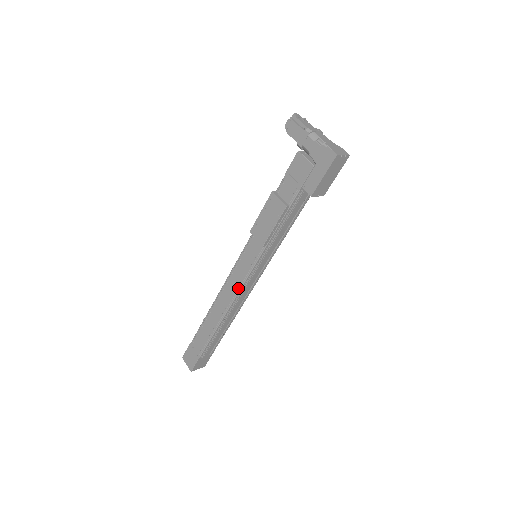
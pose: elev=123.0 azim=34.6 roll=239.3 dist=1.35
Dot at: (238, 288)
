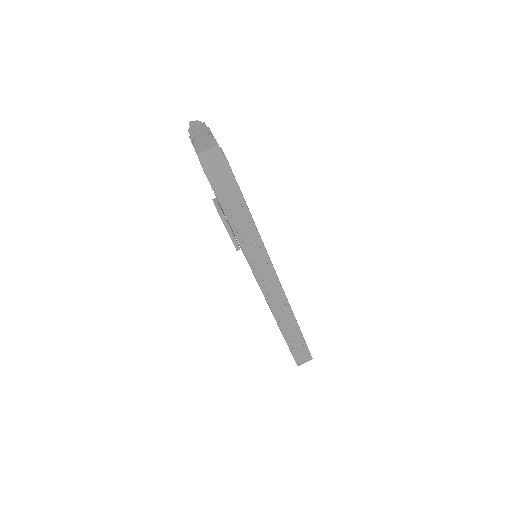
Dot at: occluded
